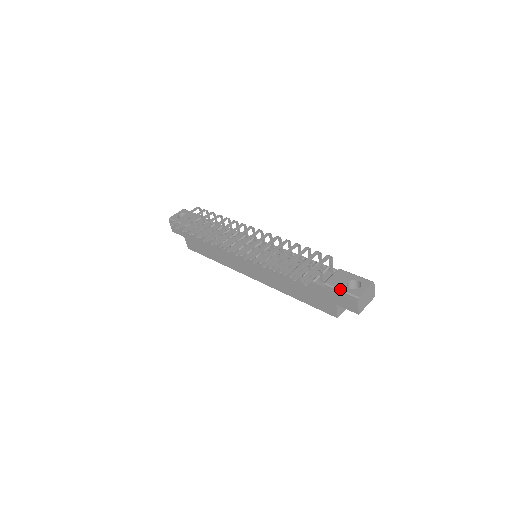
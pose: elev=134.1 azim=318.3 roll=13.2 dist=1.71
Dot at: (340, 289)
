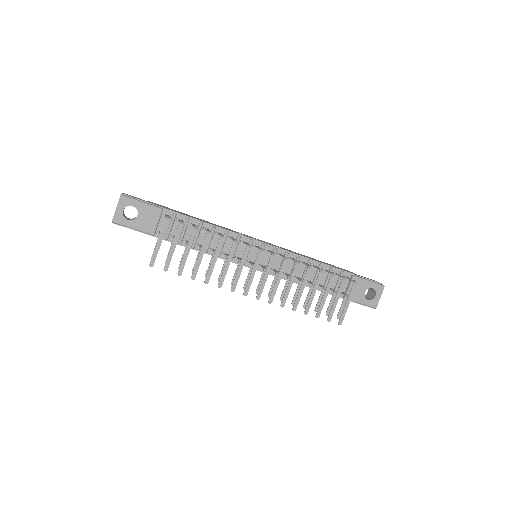
Dot at: (360, 303)
